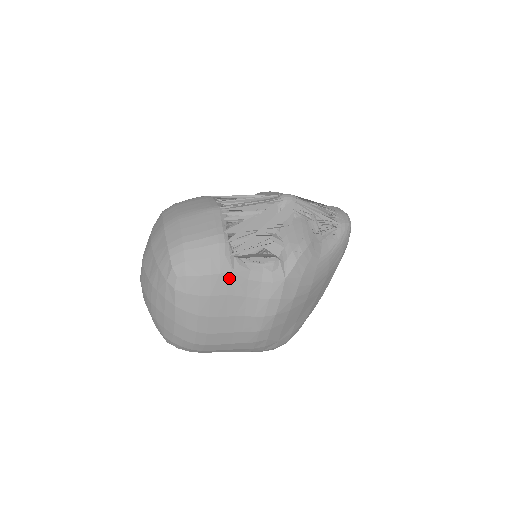
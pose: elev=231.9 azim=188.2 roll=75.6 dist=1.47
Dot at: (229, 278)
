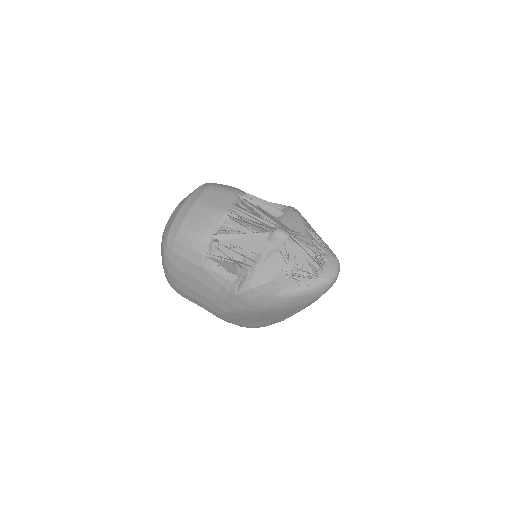
Dot at: (199, 269)
